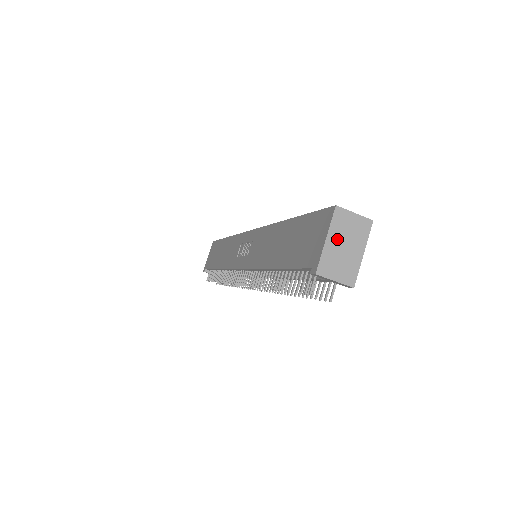
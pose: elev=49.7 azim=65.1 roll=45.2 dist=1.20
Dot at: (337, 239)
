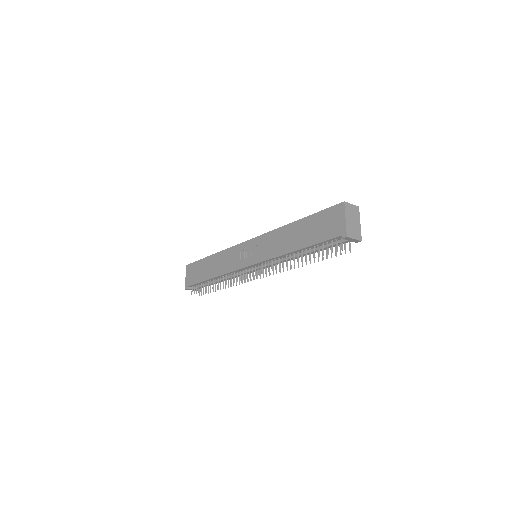
Dot at: (349, 218)
